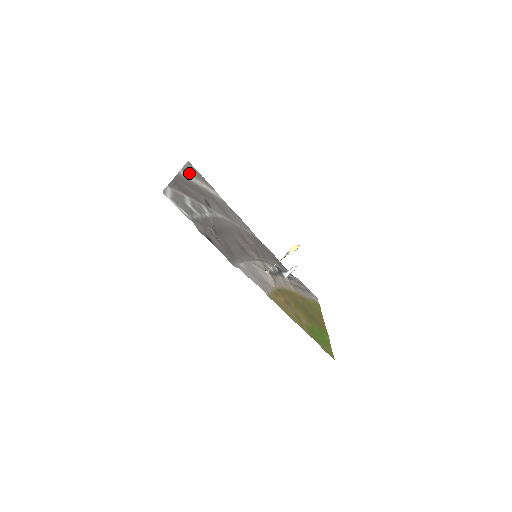
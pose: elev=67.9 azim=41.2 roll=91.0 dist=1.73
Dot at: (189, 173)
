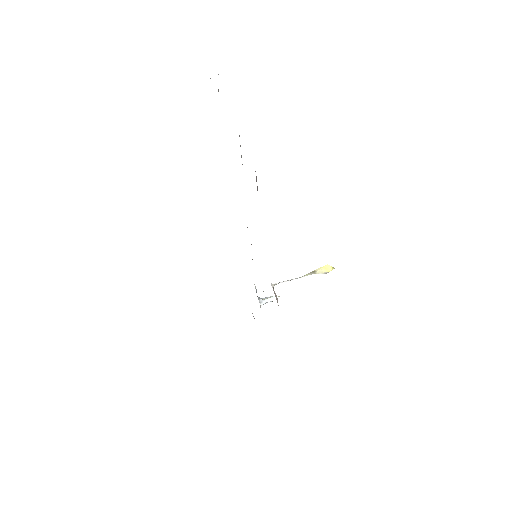
Dot at: occluded
